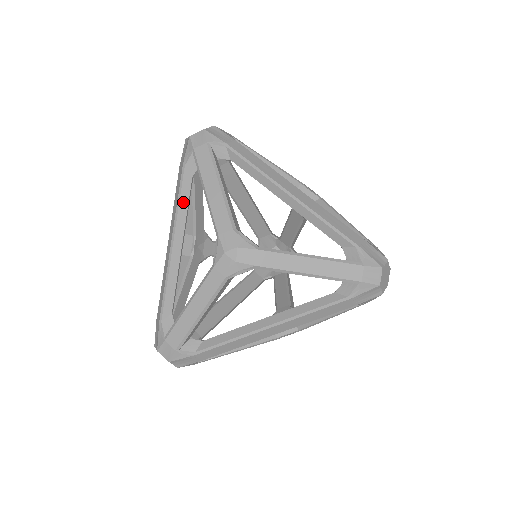
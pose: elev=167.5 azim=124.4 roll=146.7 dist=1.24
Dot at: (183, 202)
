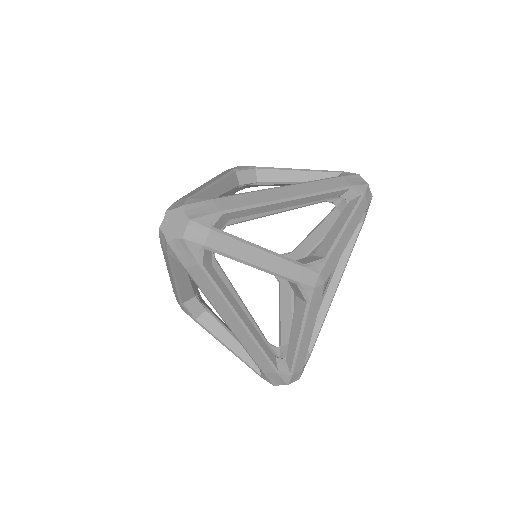
Dot at: occluded
